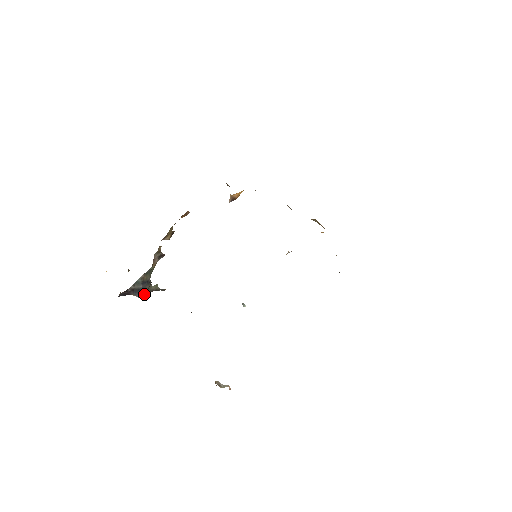
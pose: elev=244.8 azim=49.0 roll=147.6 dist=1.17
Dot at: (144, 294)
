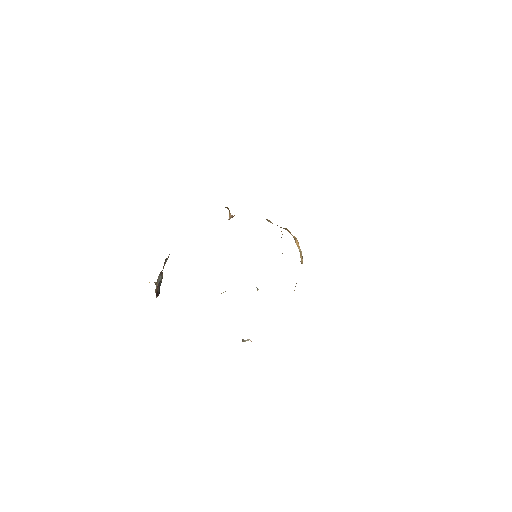
Dot at: occluded
